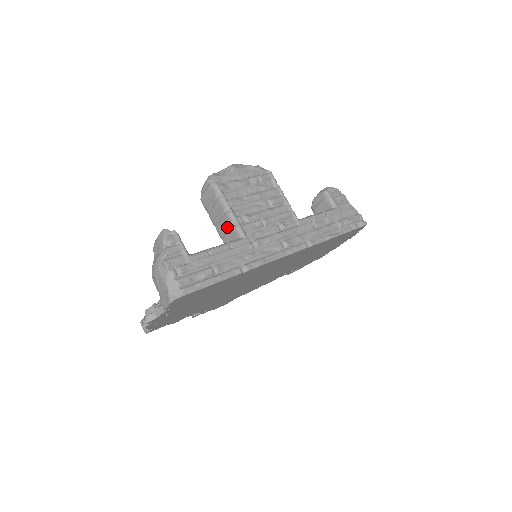
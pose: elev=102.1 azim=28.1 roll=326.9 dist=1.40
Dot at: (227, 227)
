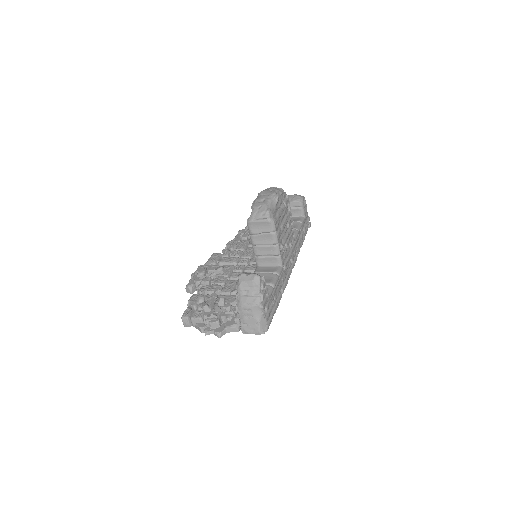
Dot at: (269, 254)
